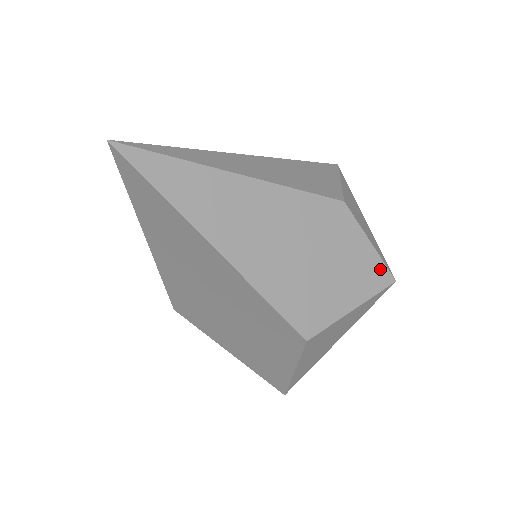
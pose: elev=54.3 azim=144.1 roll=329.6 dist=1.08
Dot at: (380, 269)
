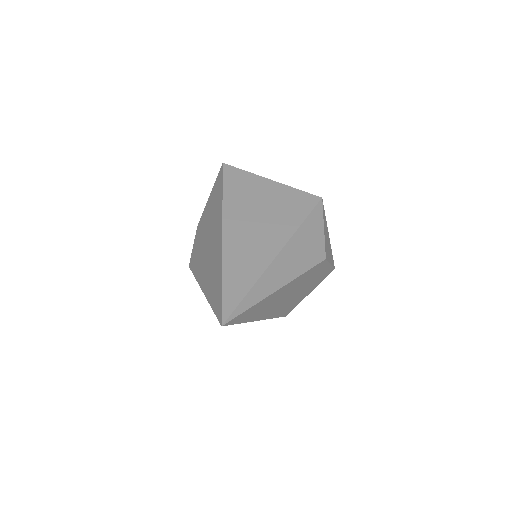
Dot at: (330, 270)
